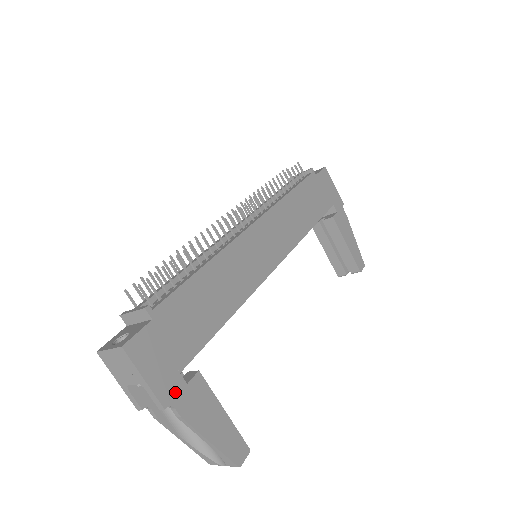
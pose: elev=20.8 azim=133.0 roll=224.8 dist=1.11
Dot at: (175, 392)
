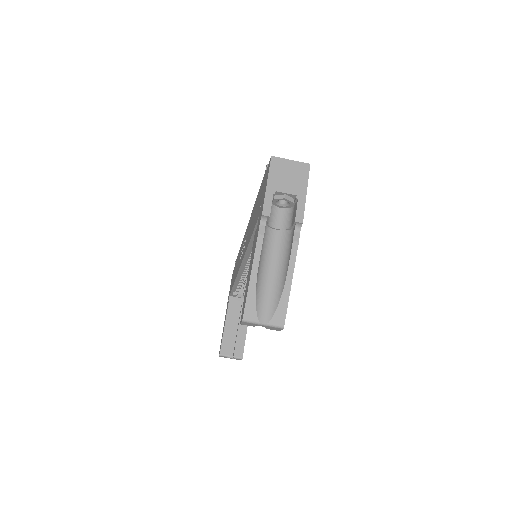
Dot at: occluded
